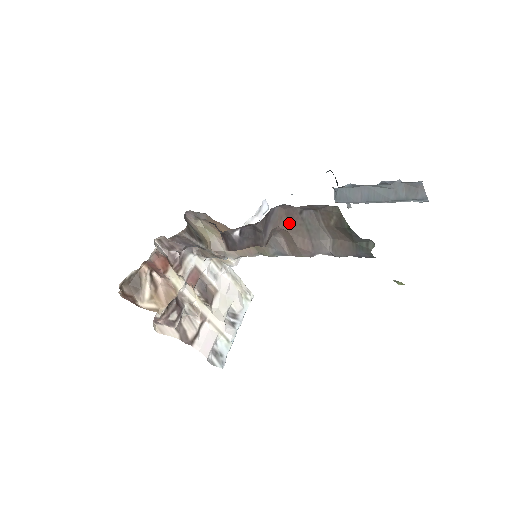
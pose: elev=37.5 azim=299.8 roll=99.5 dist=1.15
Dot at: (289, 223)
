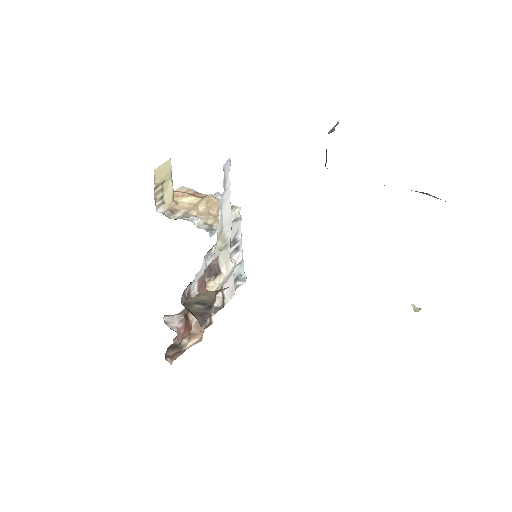
Dot at: occluded
